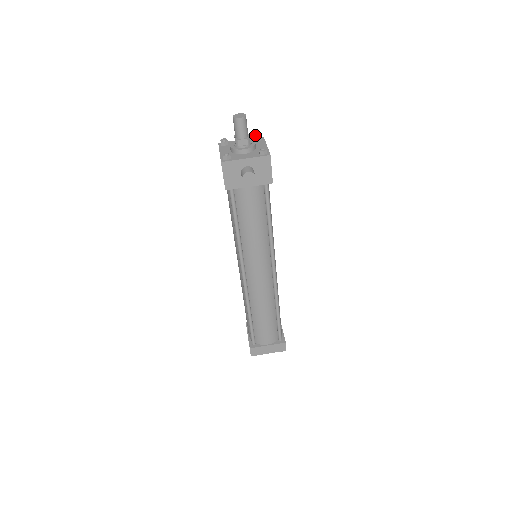
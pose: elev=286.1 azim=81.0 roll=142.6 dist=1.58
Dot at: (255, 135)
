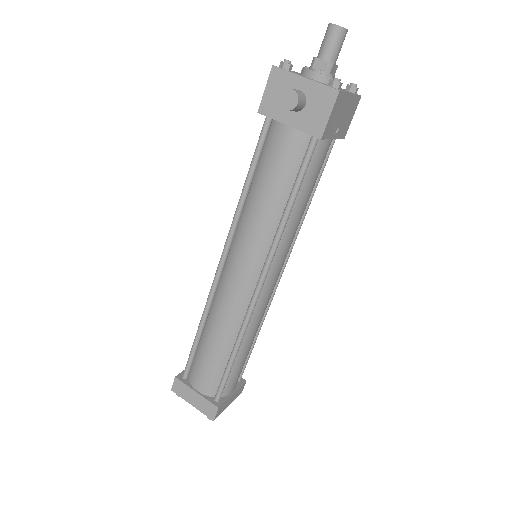
Dot at: (351, 84)
